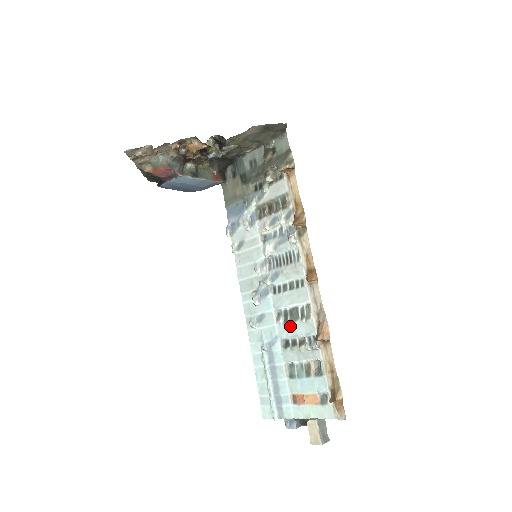
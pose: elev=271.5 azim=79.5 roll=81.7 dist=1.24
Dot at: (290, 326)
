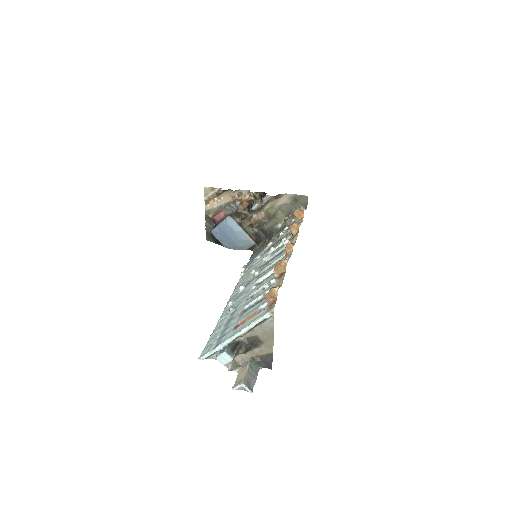
Dot at: (260, 285)
